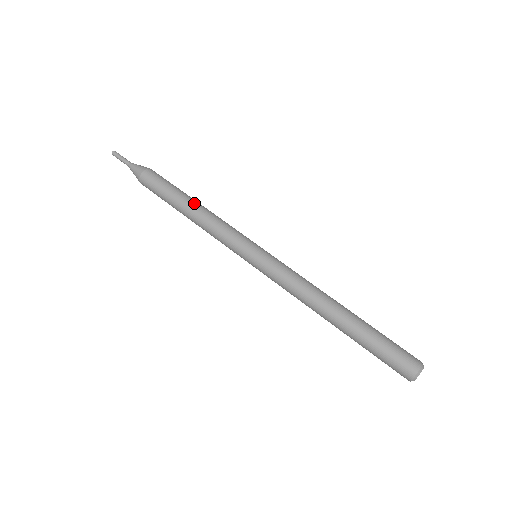
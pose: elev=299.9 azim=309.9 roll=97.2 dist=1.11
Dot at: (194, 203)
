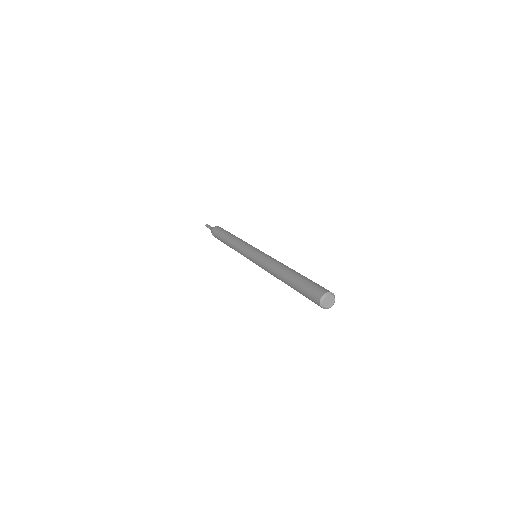
Dot at: (234, 235)
